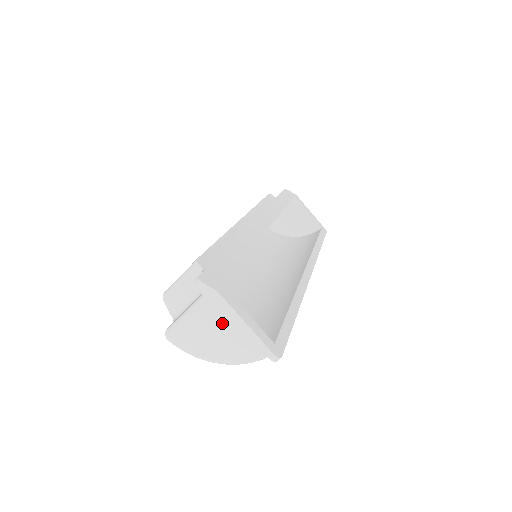
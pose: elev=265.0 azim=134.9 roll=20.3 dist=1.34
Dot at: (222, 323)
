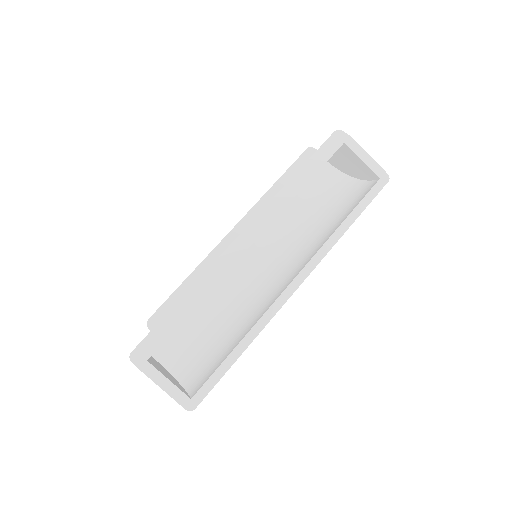
Dot at: occluded
